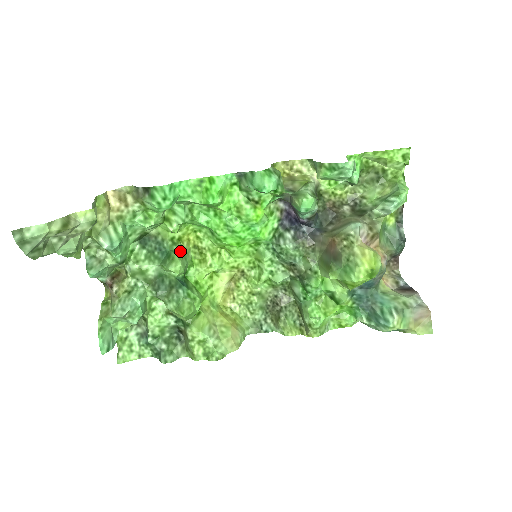
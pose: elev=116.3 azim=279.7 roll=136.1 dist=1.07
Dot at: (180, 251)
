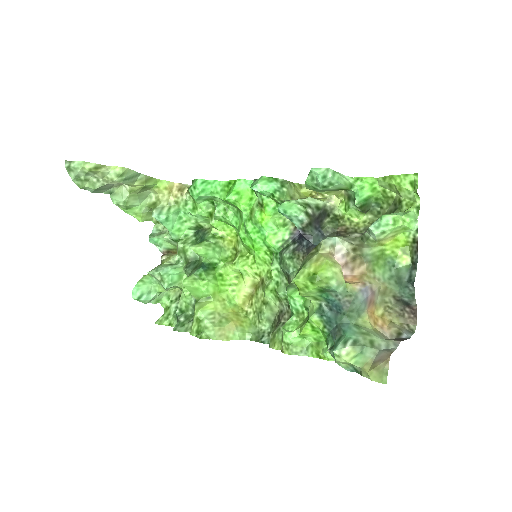
Dot at: (213, 242)
